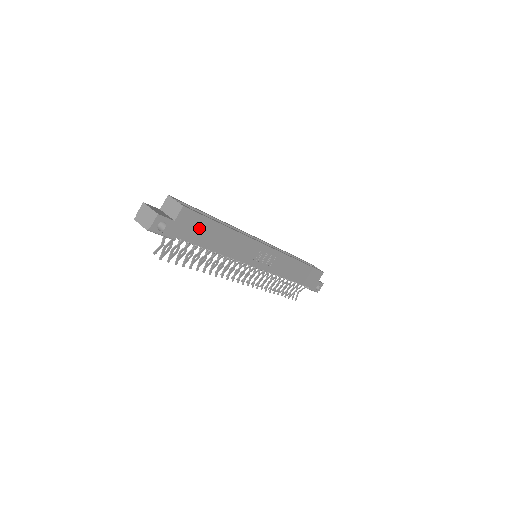
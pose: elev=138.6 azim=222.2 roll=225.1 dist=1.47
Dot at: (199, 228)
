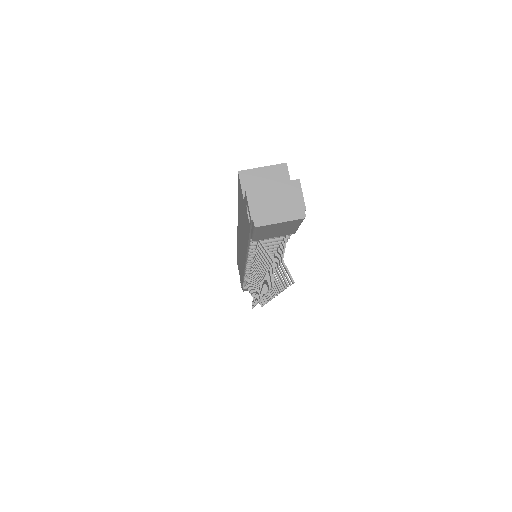
Dot at: occluded
